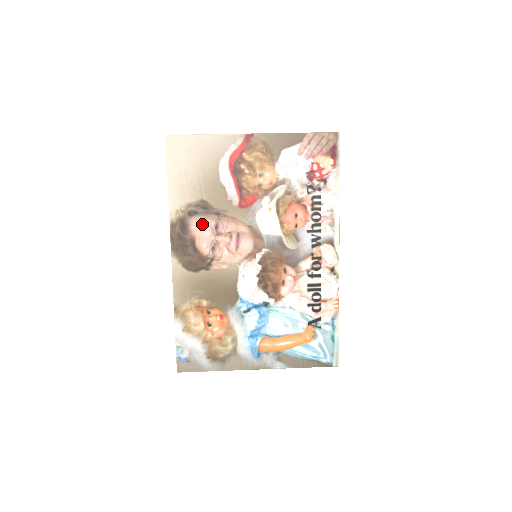
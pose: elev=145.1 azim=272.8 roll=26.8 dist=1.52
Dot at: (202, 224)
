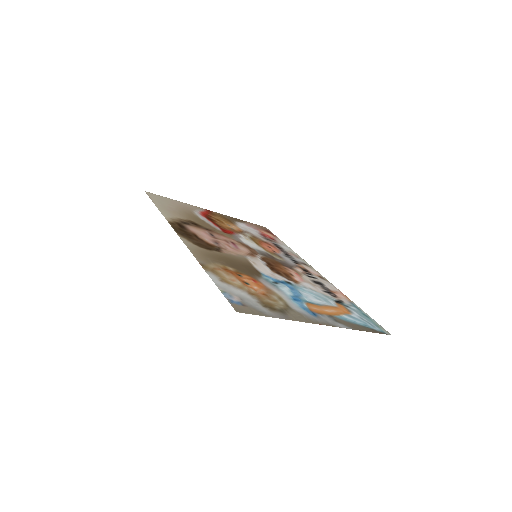
Dot at: (198, 230)
